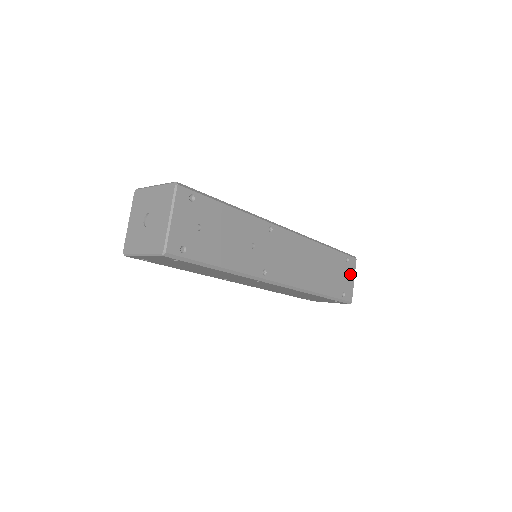
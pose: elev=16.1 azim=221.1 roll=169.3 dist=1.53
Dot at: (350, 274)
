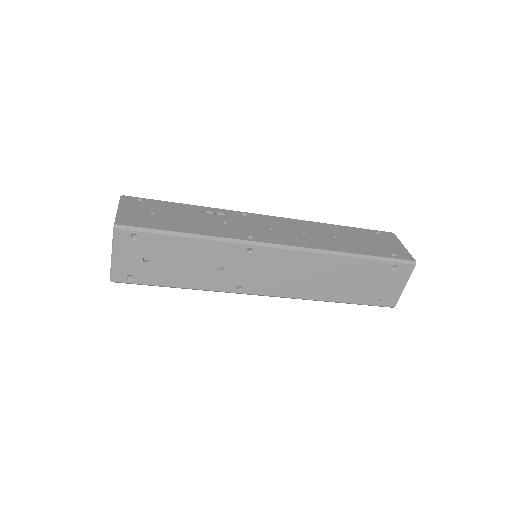
Dot at: (397, 281)
